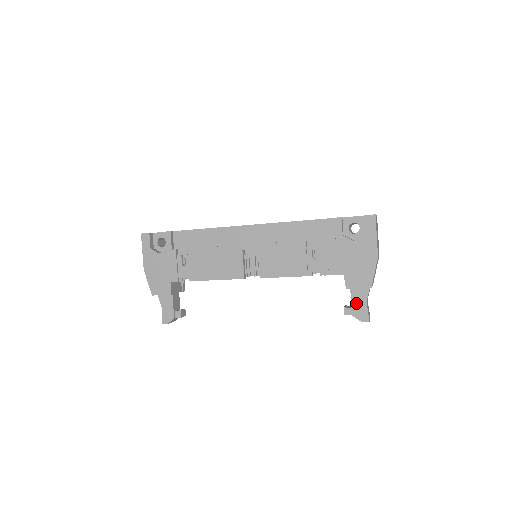
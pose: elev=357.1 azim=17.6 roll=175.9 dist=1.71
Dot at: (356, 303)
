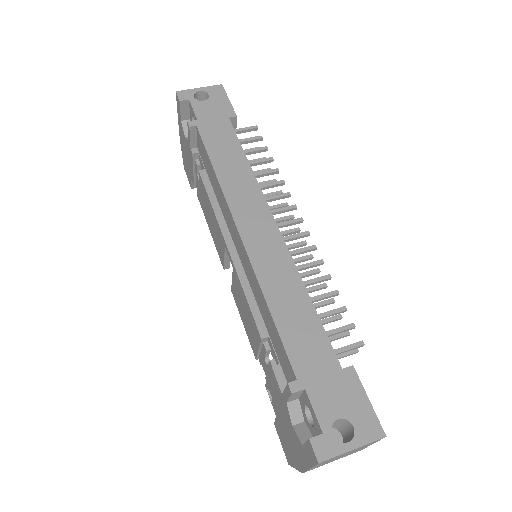
Dot at: occluded
